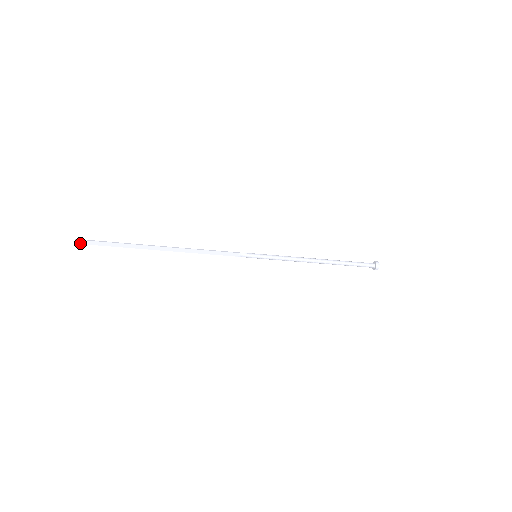
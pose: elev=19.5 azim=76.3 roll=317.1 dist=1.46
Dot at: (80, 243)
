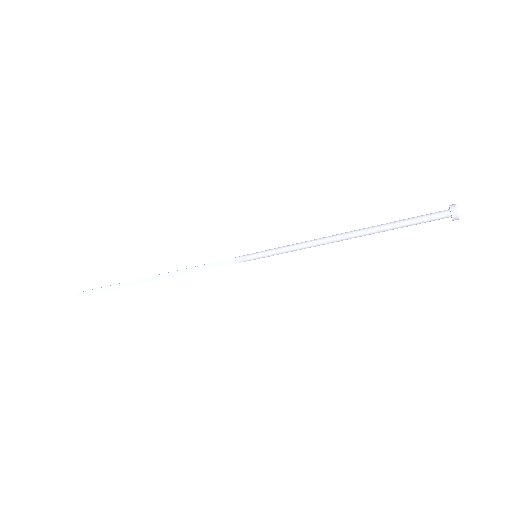
Dot at: (79, 296)
